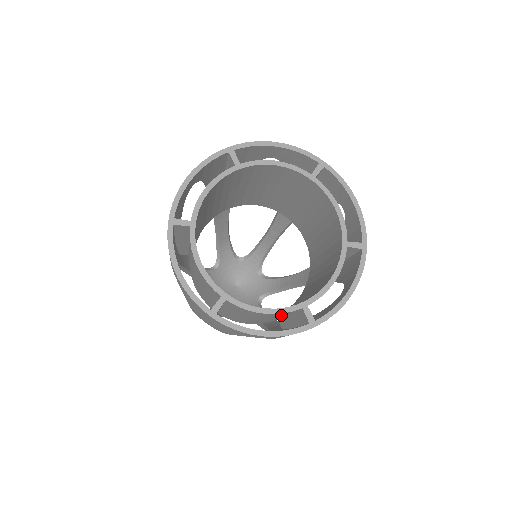
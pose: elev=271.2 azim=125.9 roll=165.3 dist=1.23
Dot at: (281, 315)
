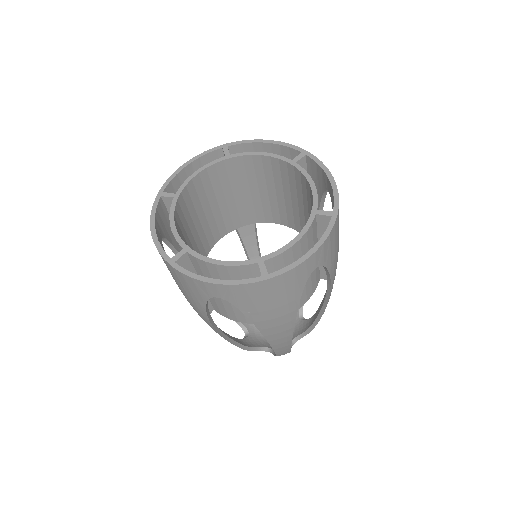
Dot at: (311, 243)
